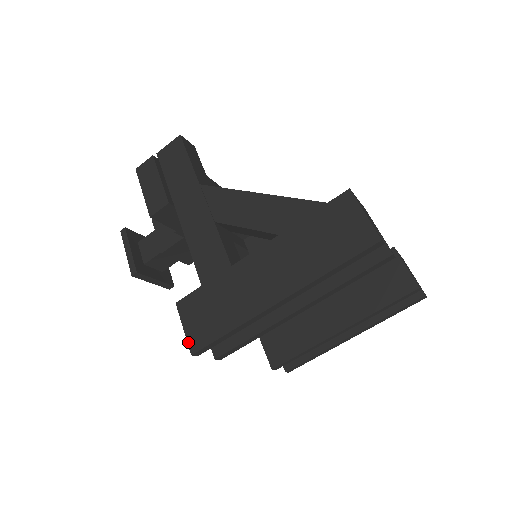
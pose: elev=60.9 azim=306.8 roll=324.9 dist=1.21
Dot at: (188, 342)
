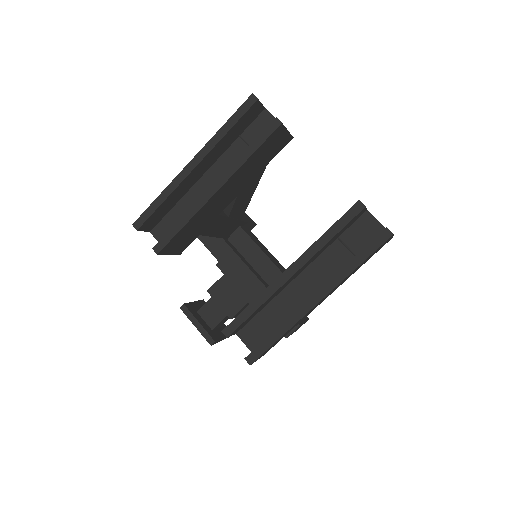
Dot at: occluded
